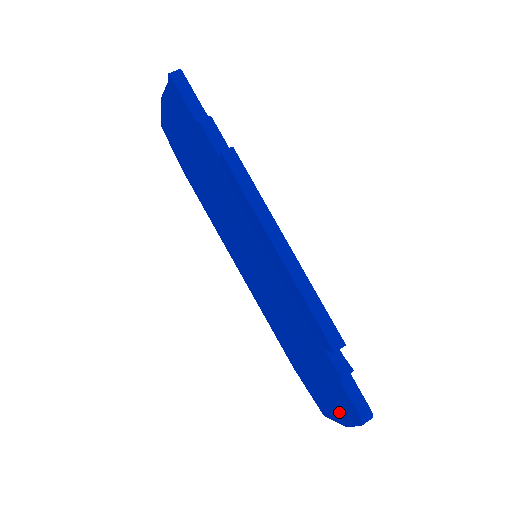
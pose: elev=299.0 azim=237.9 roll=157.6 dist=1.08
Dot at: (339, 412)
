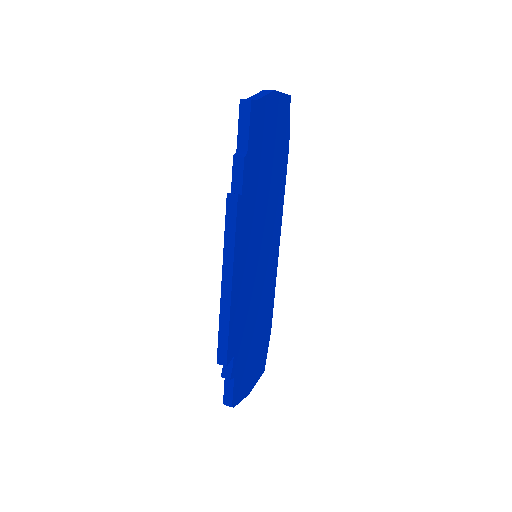
Dot at: occluded
